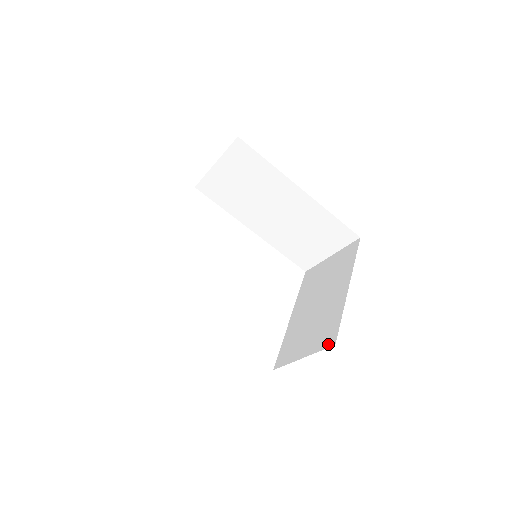
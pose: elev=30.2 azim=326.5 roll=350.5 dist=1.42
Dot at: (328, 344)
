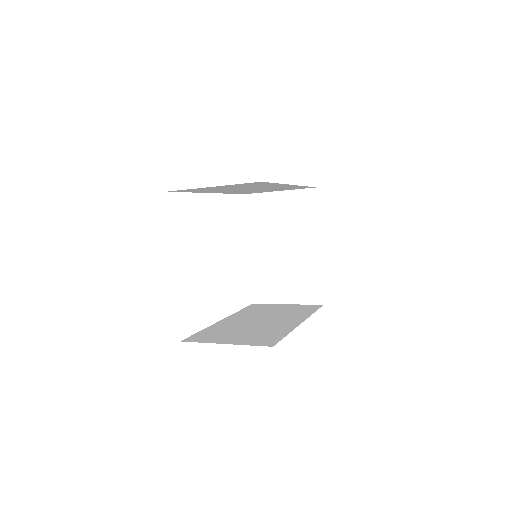
Dot at: (315, 301)
